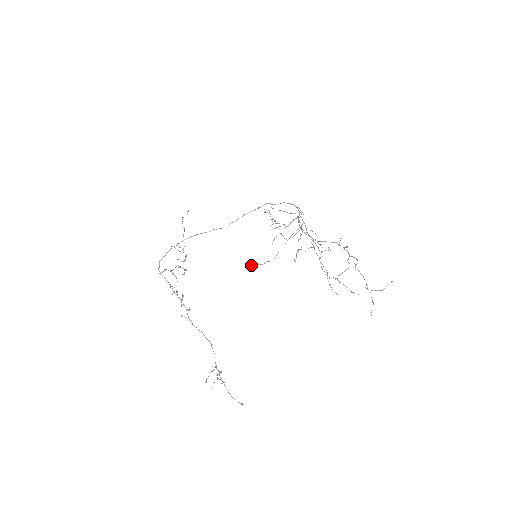
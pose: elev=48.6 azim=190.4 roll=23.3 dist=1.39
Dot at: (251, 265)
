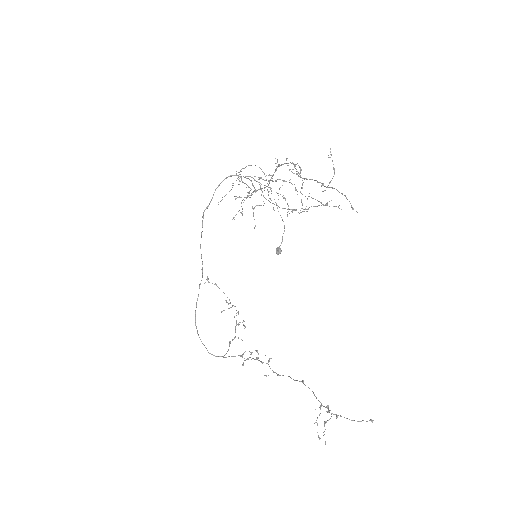
Dot at: occluded
